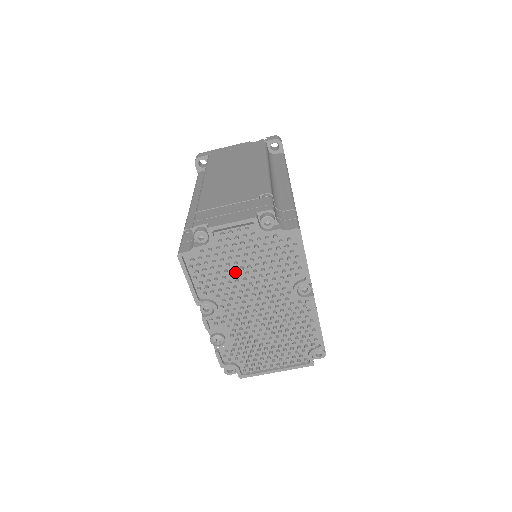
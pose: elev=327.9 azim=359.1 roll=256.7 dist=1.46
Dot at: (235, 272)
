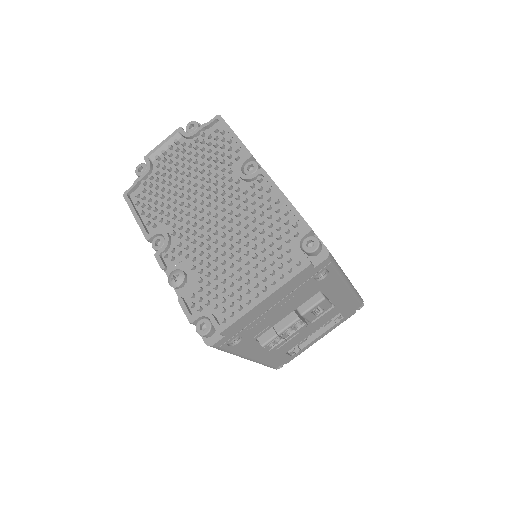
Dot at: (178, 189)
